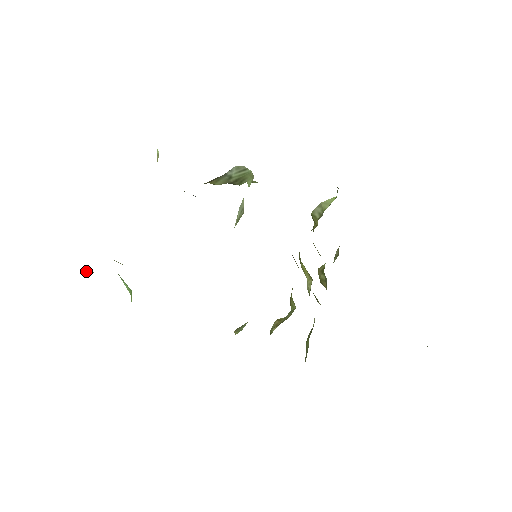
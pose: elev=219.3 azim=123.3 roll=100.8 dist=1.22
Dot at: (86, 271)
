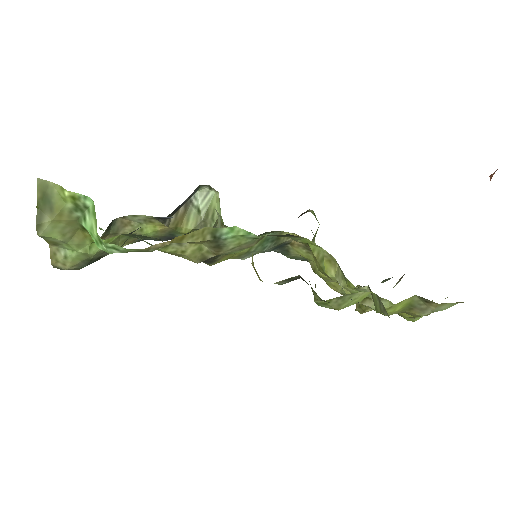
Dot at: (38, 220)
